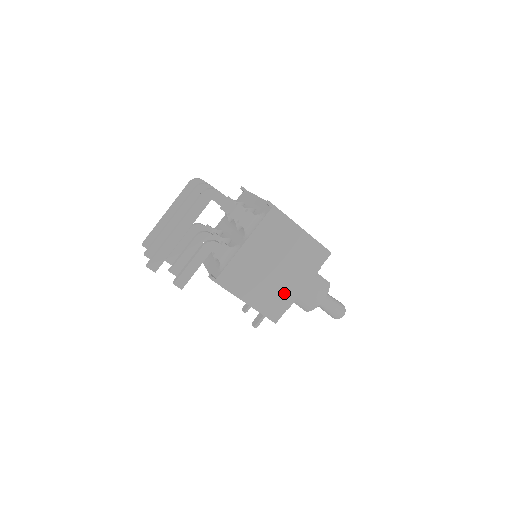
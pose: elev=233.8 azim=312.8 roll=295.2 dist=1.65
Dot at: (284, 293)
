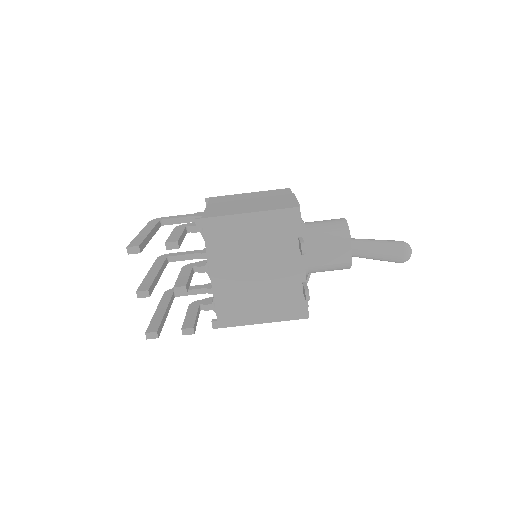
Dot at: (279, 202)
